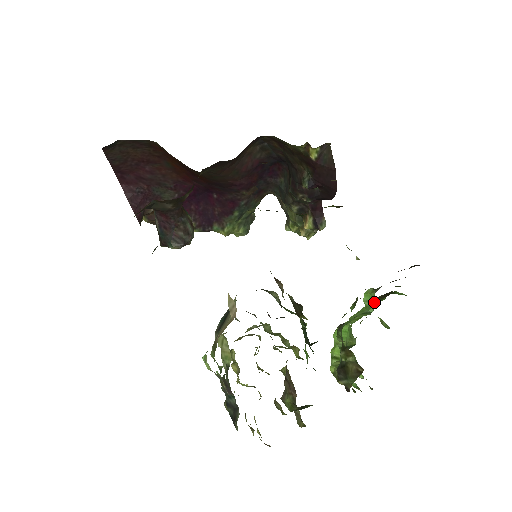
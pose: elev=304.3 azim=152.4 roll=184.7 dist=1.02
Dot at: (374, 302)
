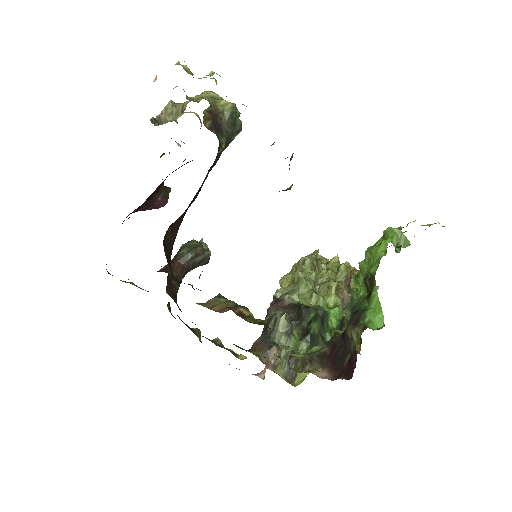
Dot at: (364, 287)
